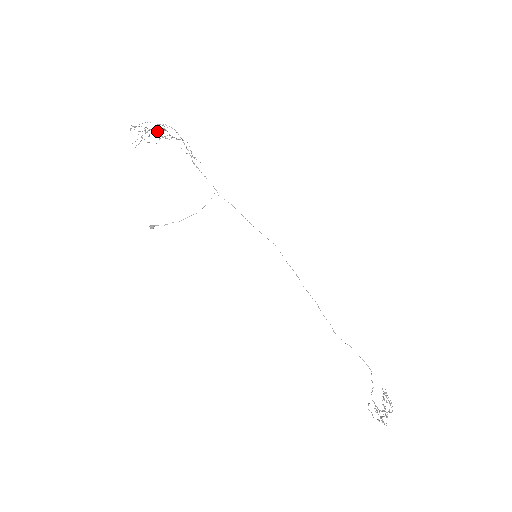
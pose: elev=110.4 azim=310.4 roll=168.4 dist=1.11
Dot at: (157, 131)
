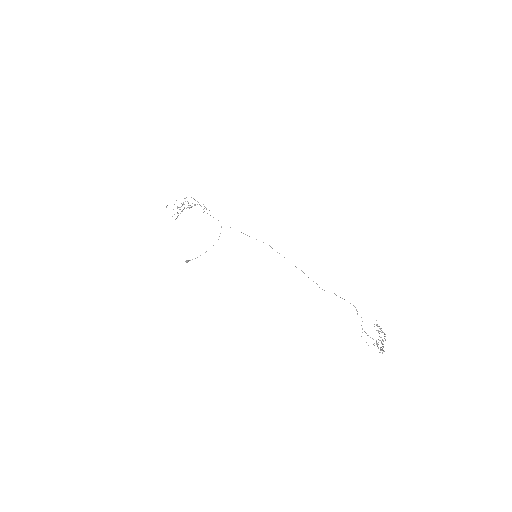
Dot at: (184, 204)
